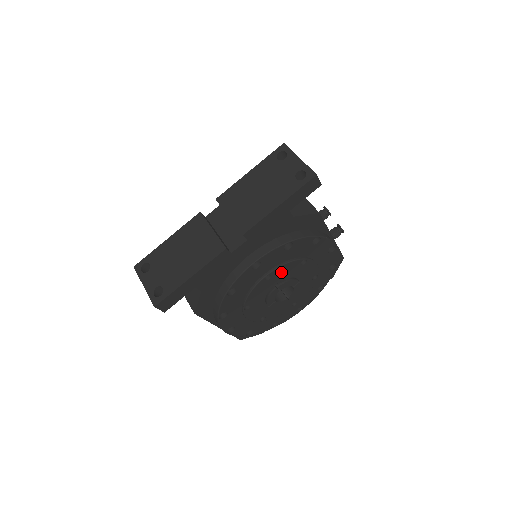
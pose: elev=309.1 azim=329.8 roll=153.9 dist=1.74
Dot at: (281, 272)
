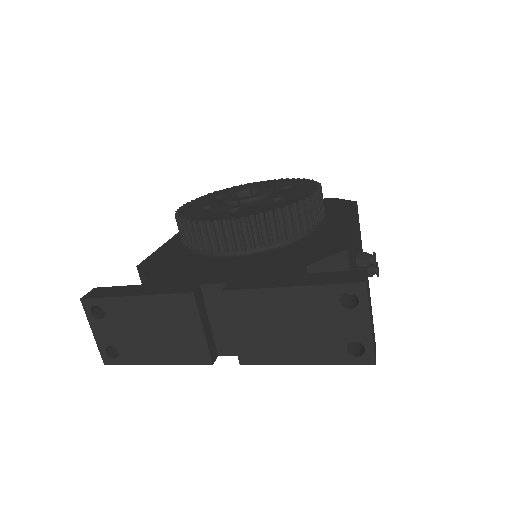
Dot at: occluded
